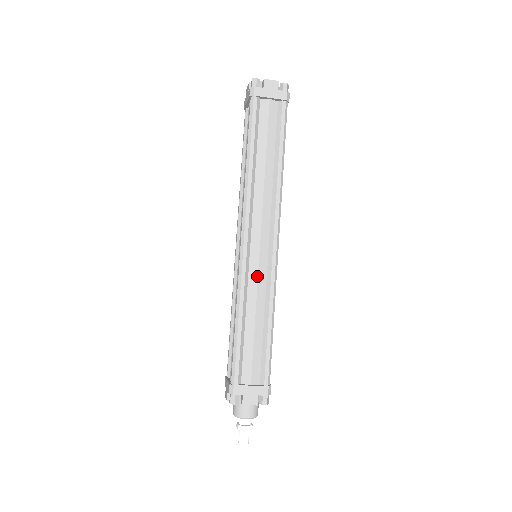
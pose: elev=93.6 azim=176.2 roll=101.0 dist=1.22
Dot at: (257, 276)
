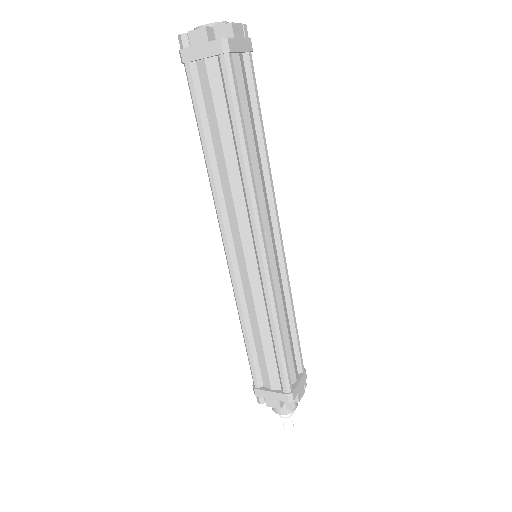
Dot at: (278, 279)
